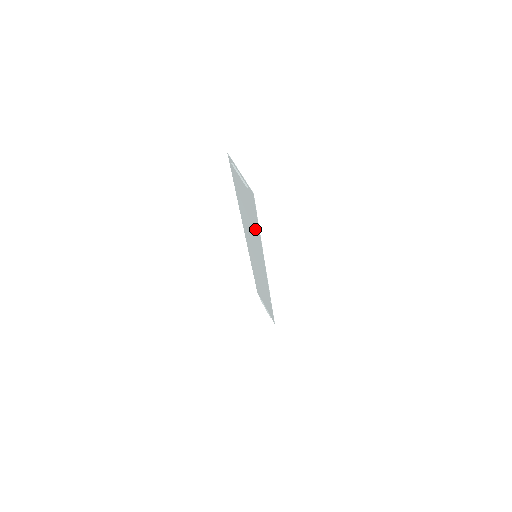
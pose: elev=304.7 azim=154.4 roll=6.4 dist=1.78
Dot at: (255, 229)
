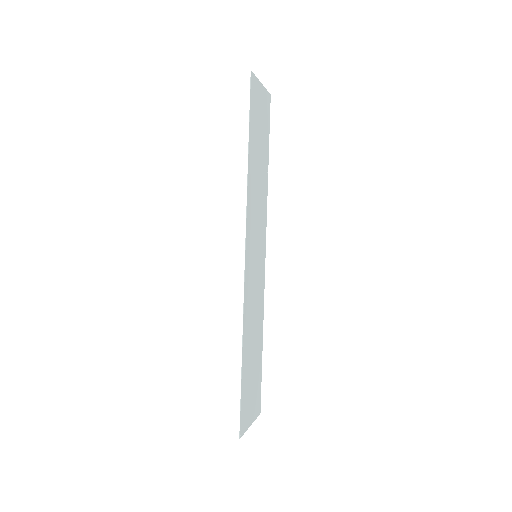
Dot at: (253, 163)
